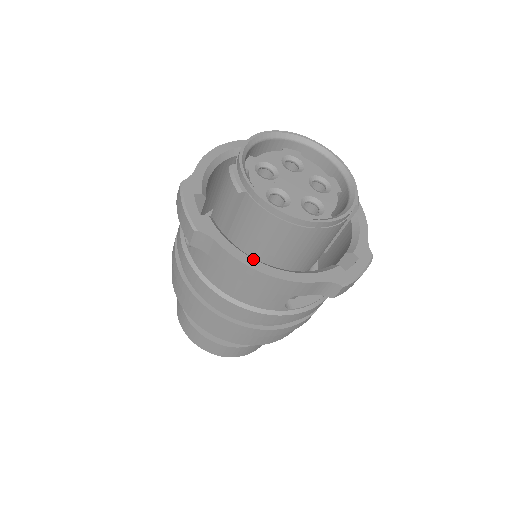
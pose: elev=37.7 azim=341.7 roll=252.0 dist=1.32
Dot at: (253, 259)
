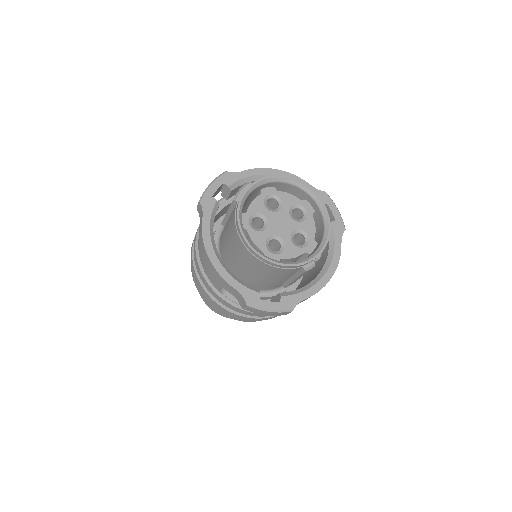
Dot at: (211, 242)
